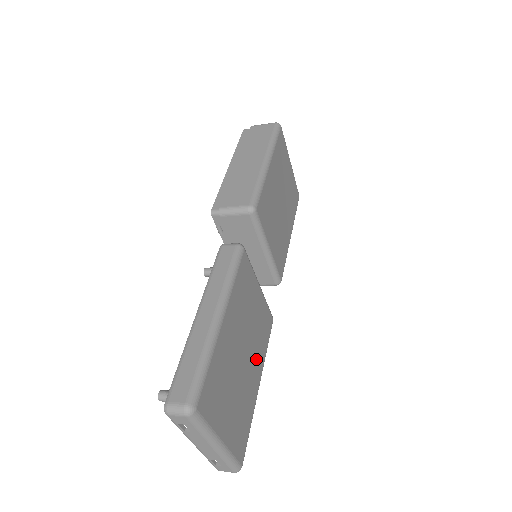
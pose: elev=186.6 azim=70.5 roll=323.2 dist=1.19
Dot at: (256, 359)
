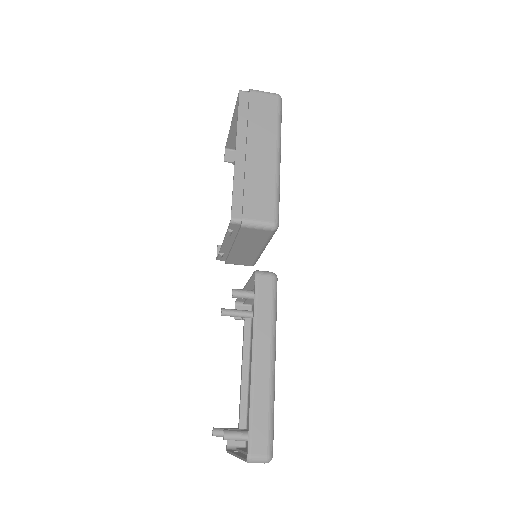
Dot at: occluded
